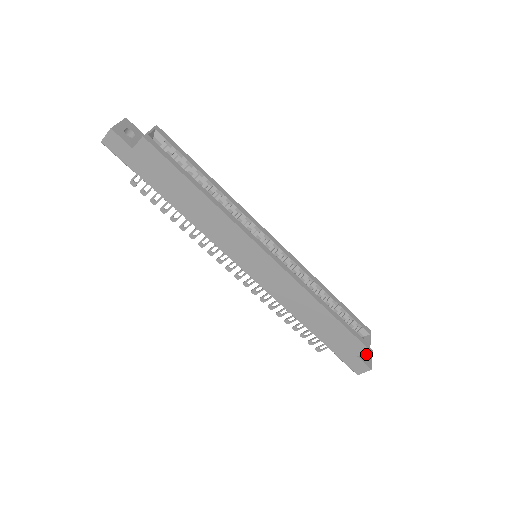
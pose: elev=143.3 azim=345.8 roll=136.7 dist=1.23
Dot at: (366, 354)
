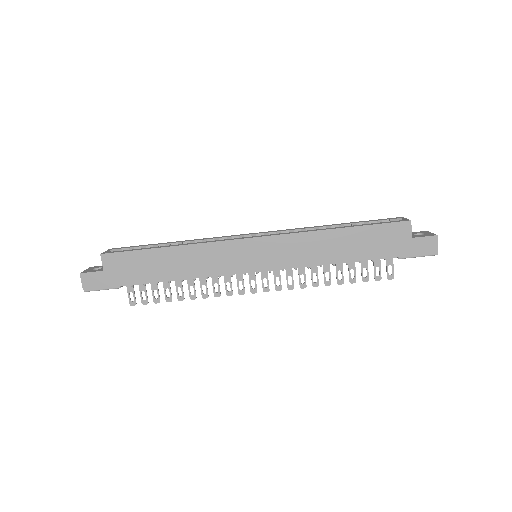
Dot at: occluded
